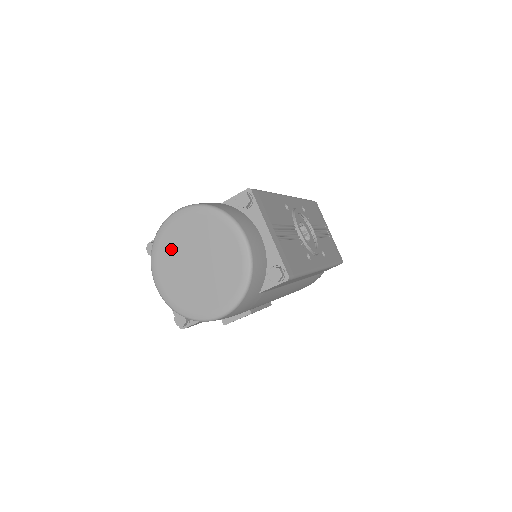
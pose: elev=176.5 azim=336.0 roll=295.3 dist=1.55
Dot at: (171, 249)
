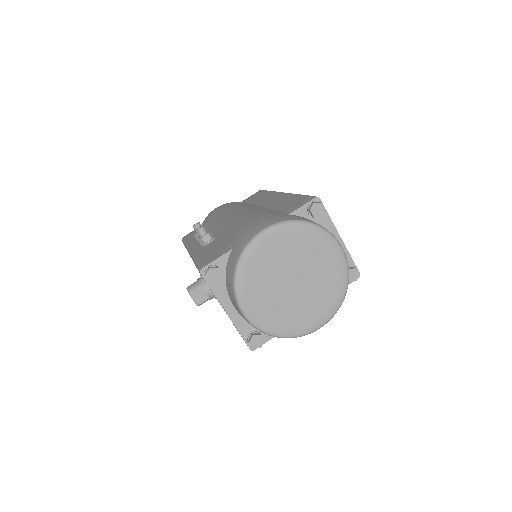
Dot at: (262, 272)
